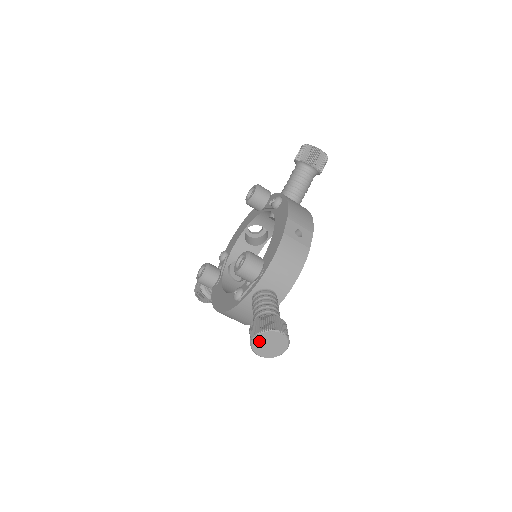
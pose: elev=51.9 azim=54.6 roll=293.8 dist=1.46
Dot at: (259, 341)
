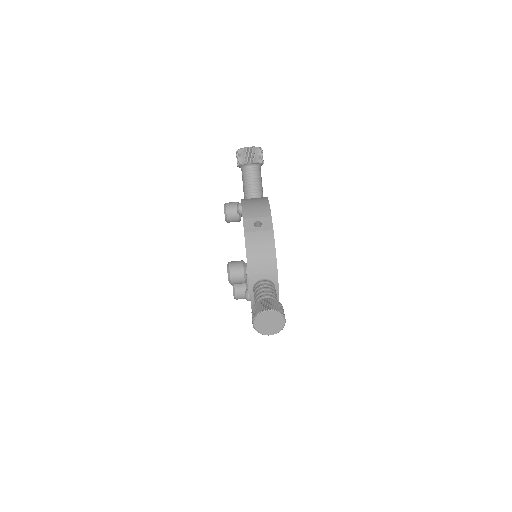
Dot at: (259, 325)
